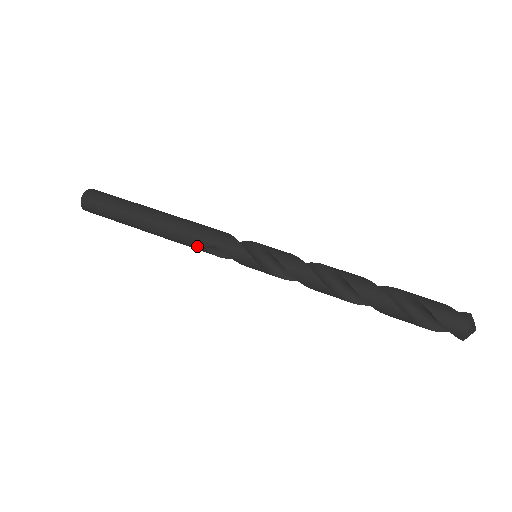
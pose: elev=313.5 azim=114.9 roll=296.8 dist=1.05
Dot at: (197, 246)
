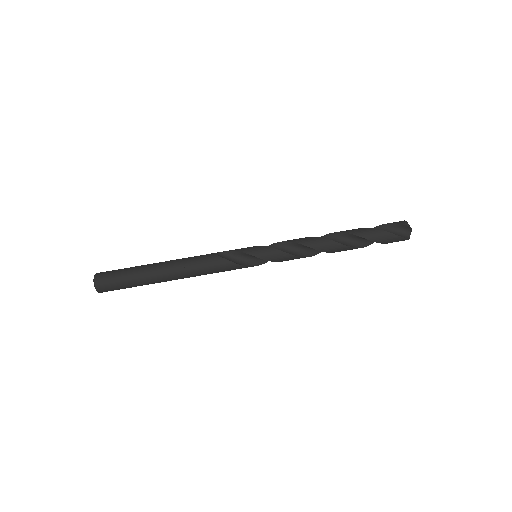
Dot at: occluded
